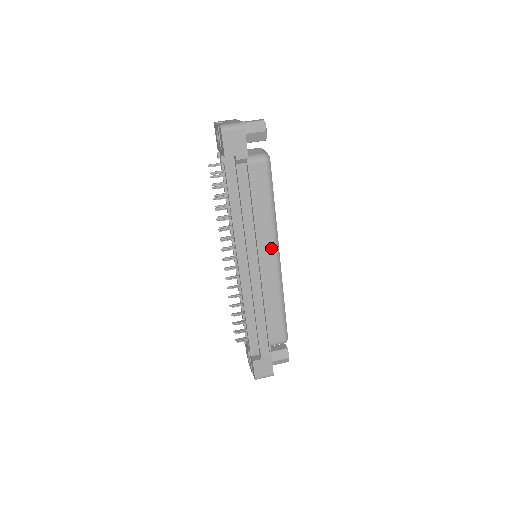
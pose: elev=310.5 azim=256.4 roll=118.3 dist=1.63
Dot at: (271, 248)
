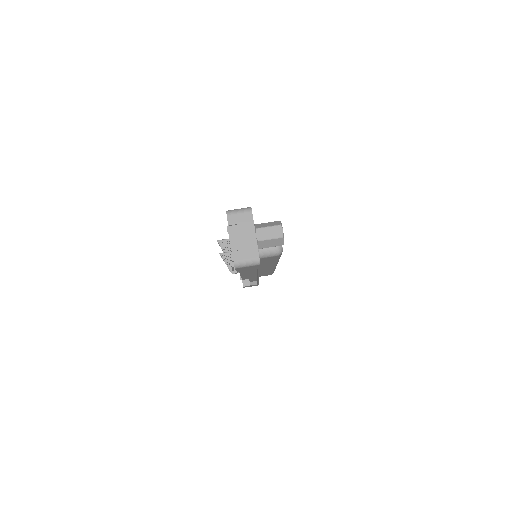
Dot at: occluded
